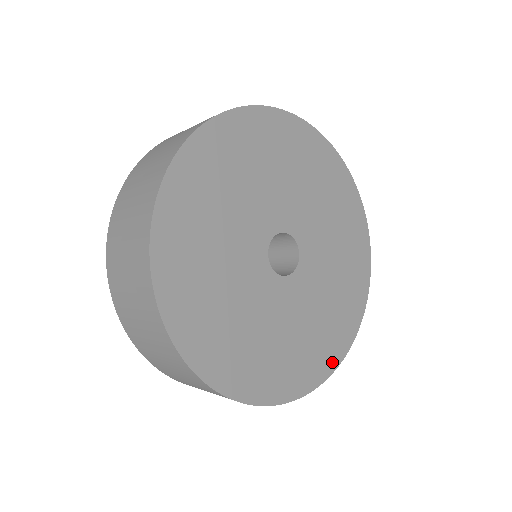
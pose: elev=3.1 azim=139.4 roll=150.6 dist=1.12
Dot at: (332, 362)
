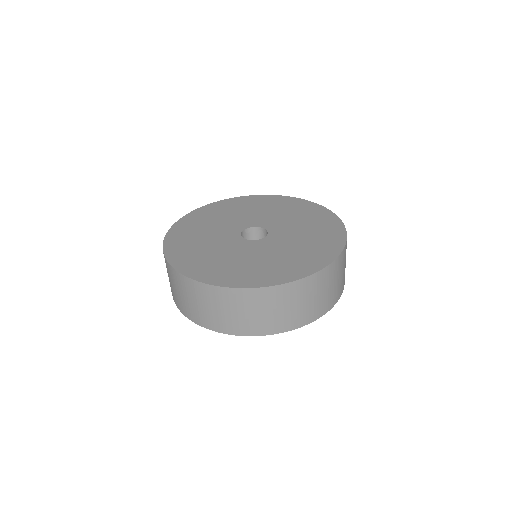
Dot at: (329, 257)
